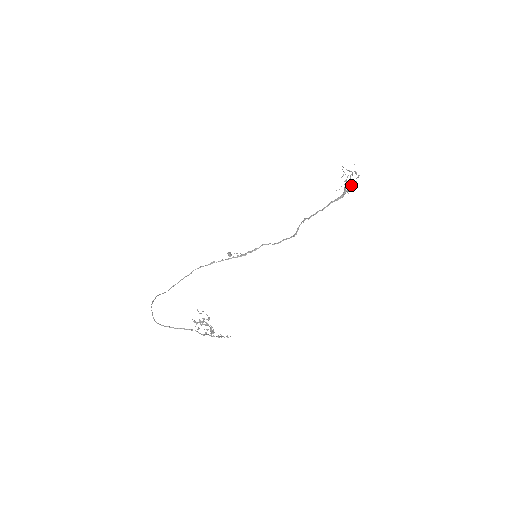
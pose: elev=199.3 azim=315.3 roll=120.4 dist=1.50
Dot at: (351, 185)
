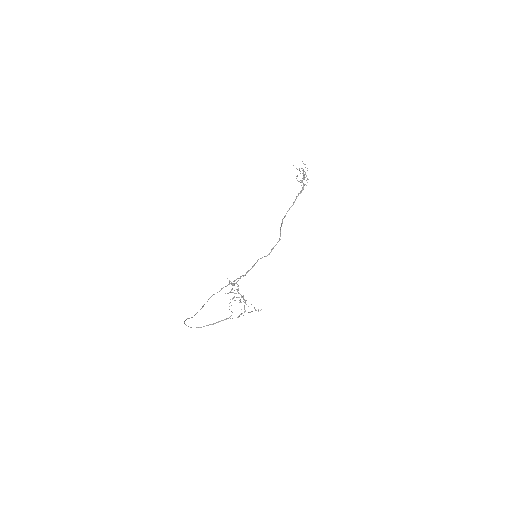
Dot at: occluded
